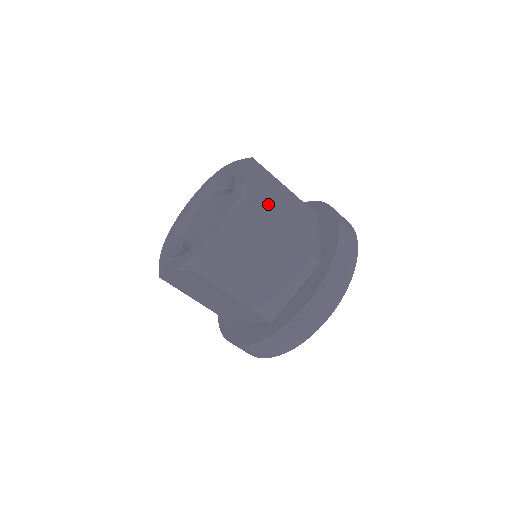
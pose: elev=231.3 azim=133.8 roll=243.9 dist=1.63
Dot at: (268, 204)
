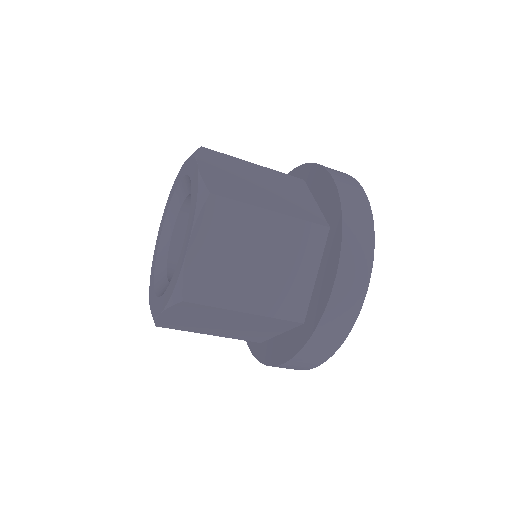
Dot at: (238, 188)
